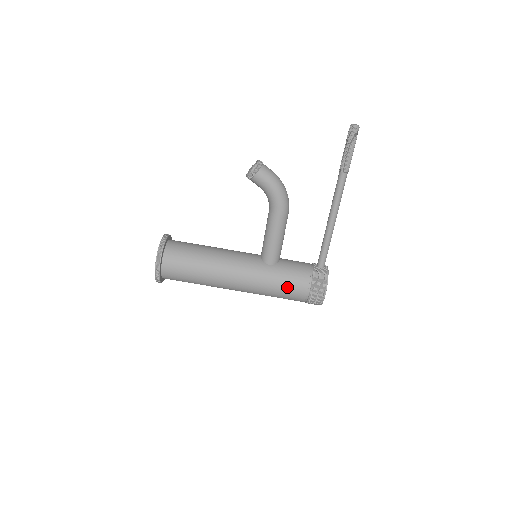
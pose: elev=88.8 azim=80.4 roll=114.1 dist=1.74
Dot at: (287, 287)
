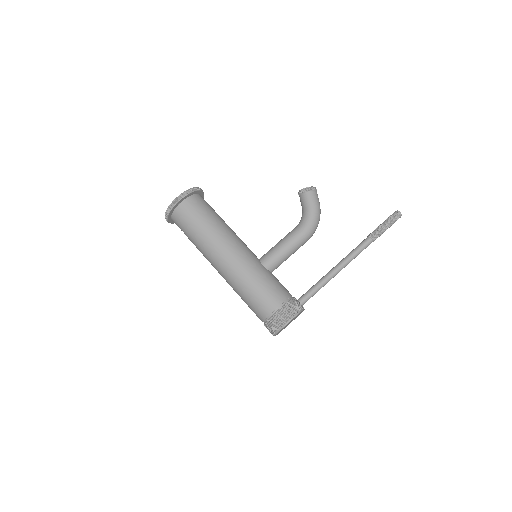
Dot at: (265, 290)
